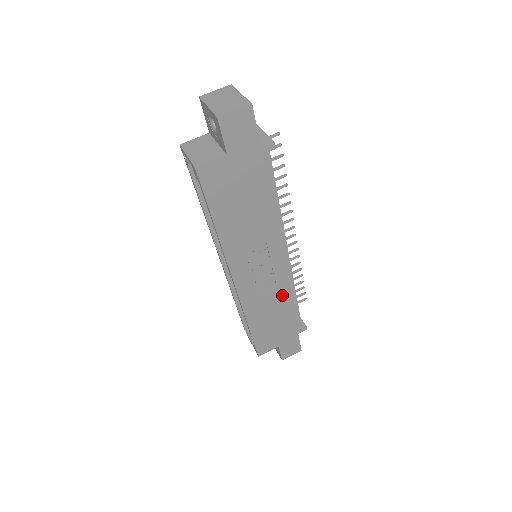
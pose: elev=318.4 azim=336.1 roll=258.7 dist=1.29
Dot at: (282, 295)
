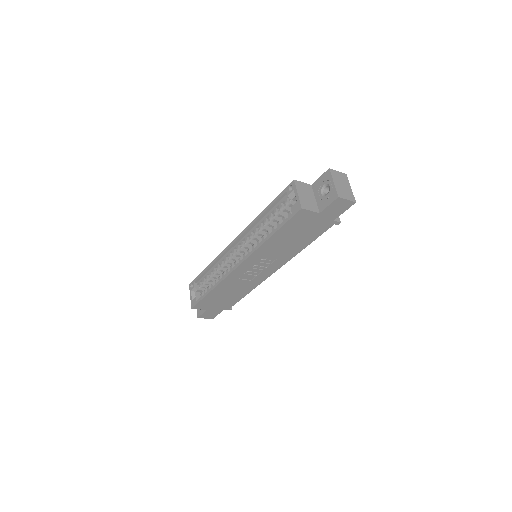
Dot at: (246, 286)
